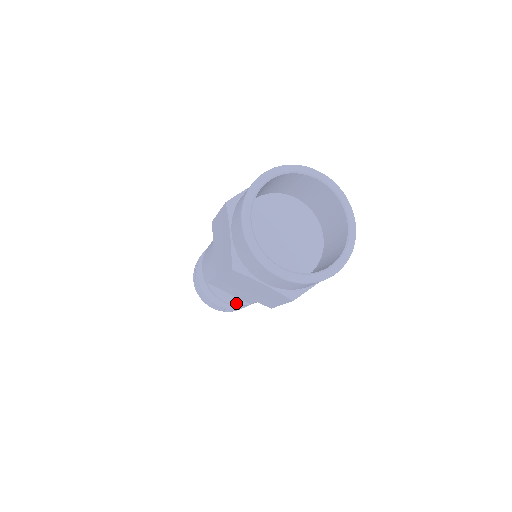
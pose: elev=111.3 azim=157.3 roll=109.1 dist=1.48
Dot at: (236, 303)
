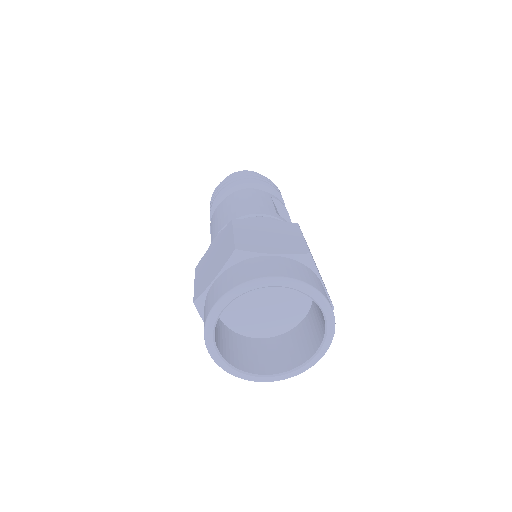
Dot at: occluded
